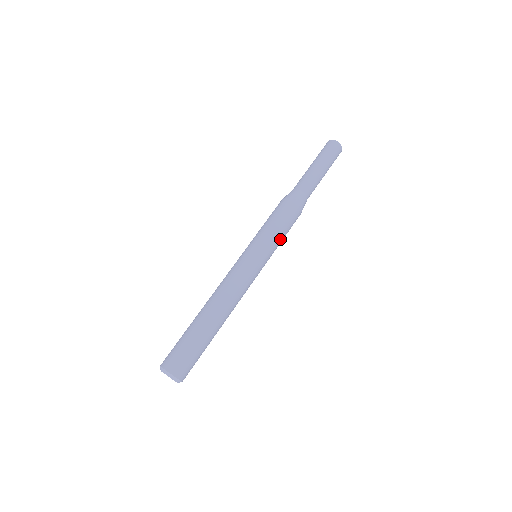
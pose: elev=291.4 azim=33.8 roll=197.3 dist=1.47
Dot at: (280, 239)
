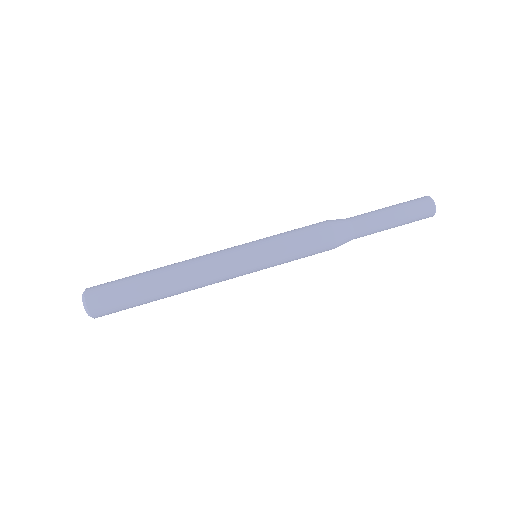
Dot at: (291, 260)
